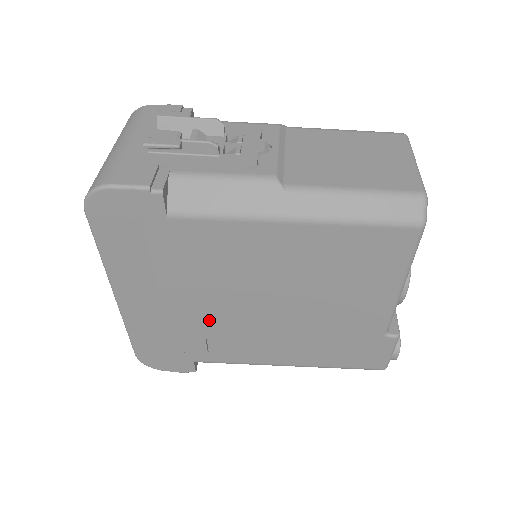
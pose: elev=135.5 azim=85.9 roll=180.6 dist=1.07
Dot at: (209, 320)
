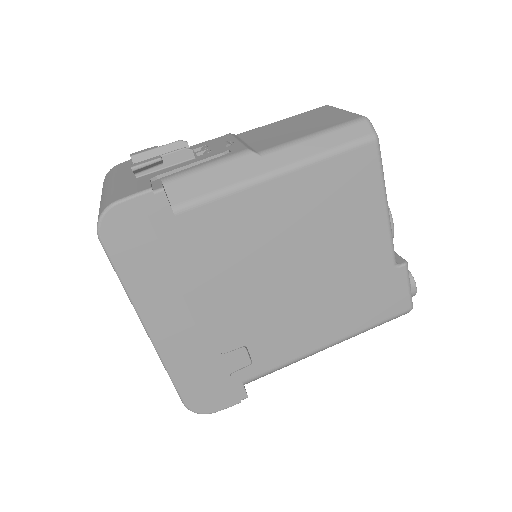
Dot at: (242, 320)
